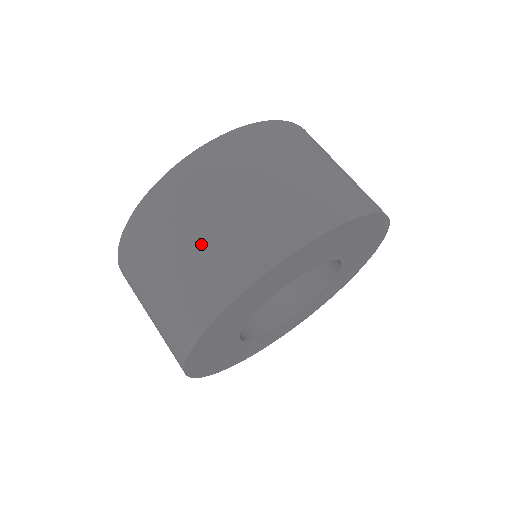
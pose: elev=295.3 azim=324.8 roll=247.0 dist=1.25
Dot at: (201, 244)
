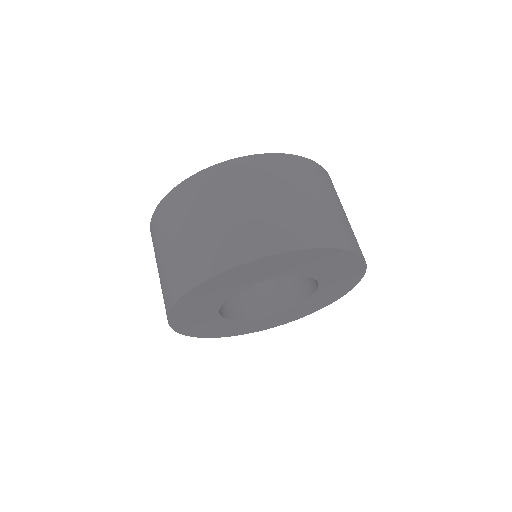
Dot at: occluded
